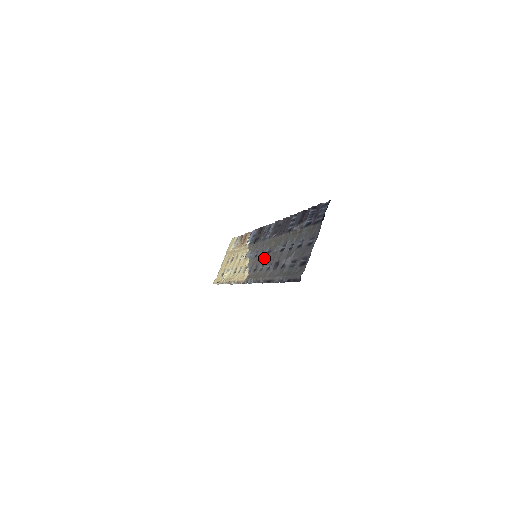
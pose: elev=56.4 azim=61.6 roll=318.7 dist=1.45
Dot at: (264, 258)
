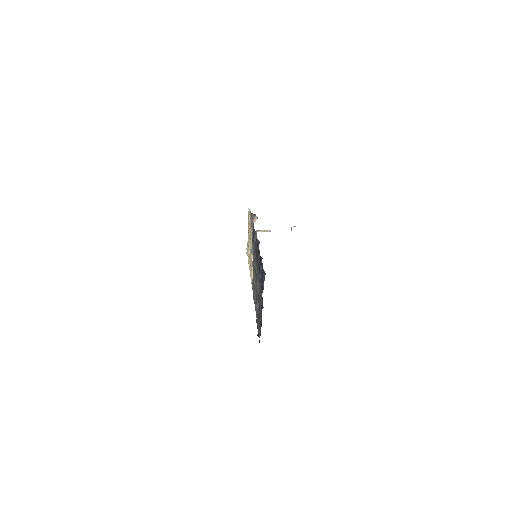
Dot at: (254, 275)
